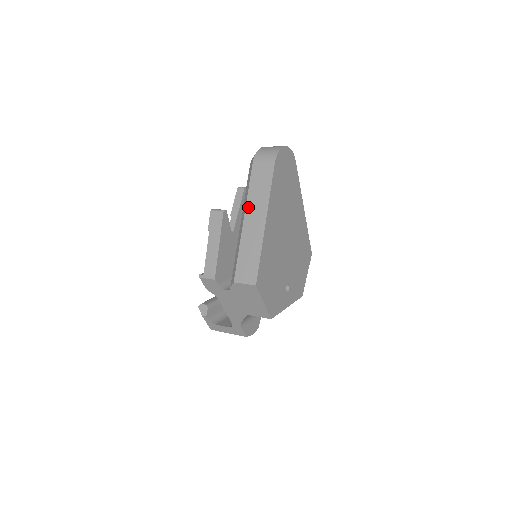
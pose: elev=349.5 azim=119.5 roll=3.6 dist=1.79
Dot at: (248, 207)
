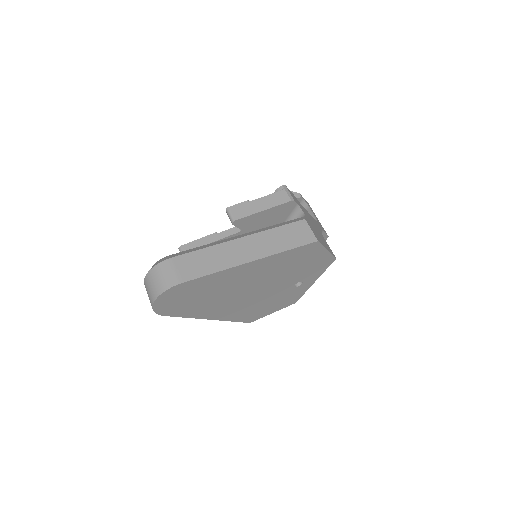
Dot at: occluded
